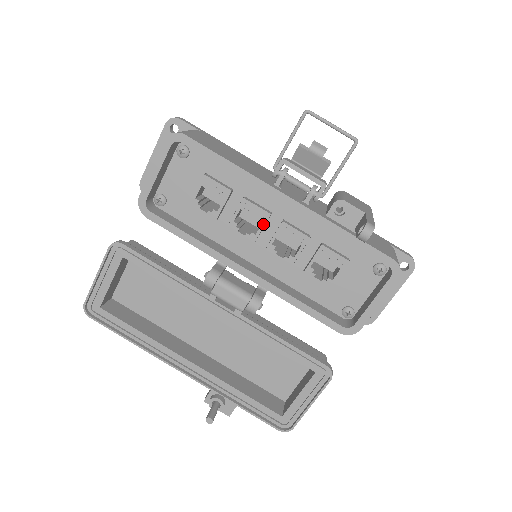
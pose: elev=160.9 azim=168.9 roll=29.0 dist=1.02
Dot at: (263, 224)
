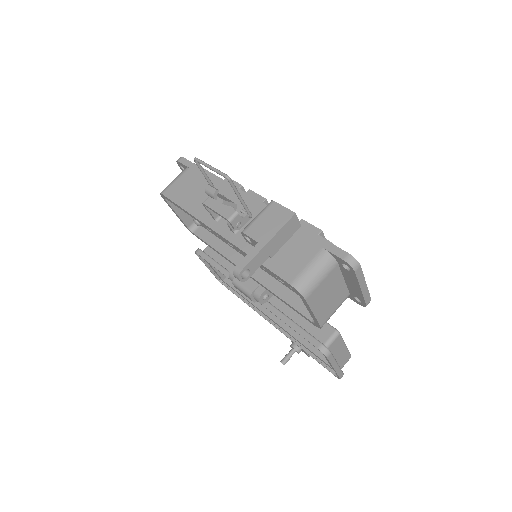
Dot at: occluded
